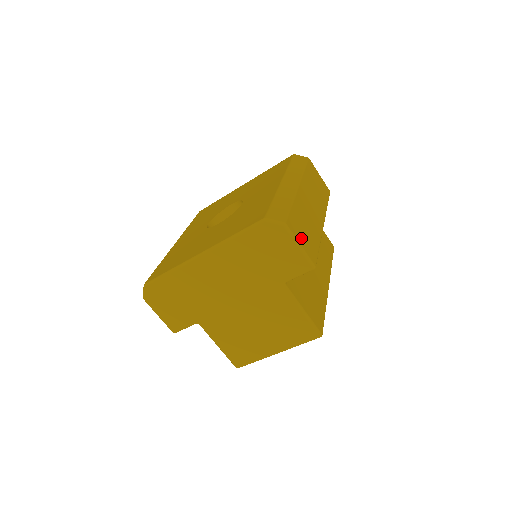
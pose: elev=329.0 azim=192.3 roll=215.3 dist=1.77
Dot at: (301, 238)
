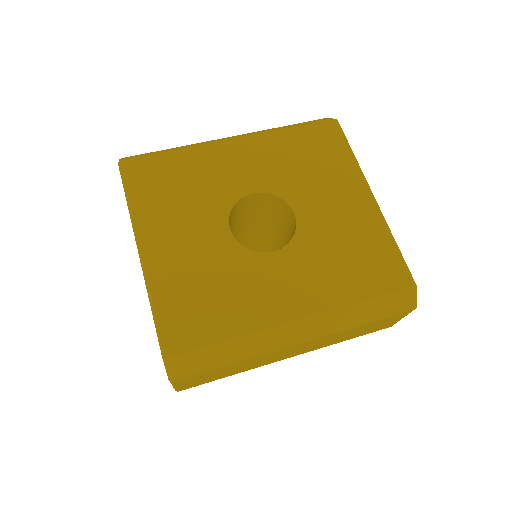
Dot at: (190, 382)
